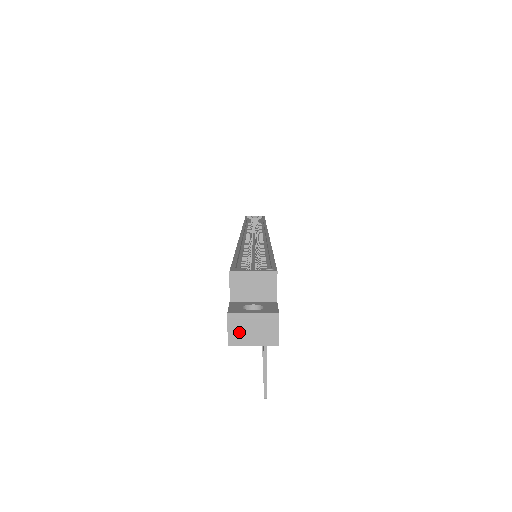
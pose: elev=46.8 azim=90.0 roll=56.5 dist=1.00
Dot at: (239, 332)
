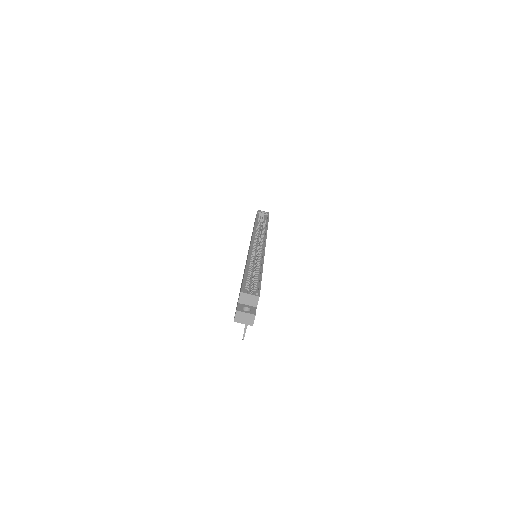
Dot at: (239, 318)
